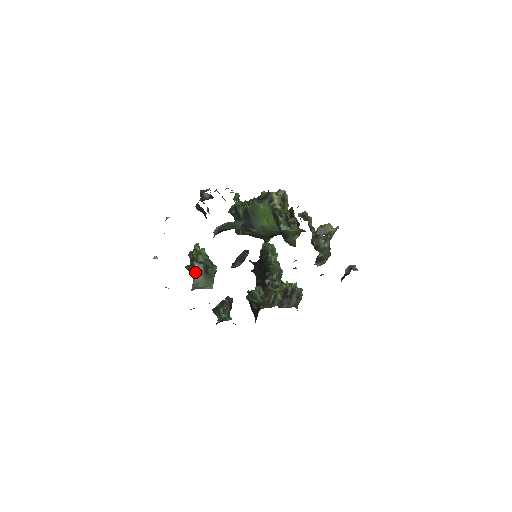
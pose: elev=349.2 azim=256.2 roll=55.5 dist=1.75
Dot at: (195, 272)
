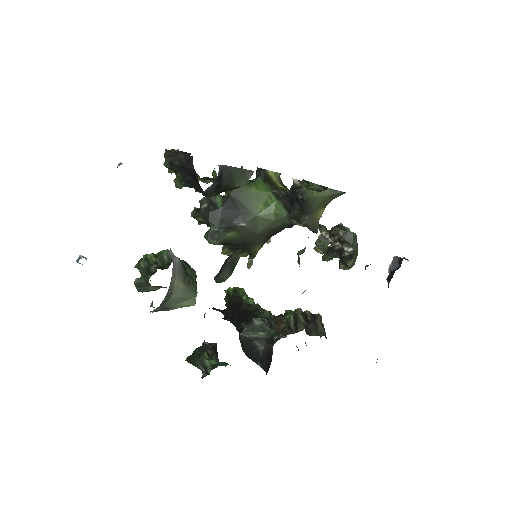
Dot at: (172, 260)
